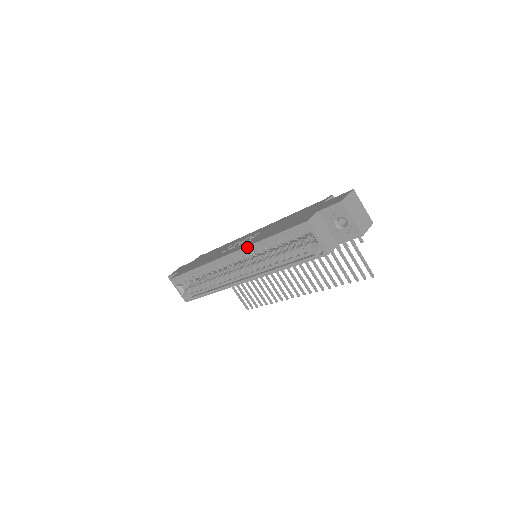
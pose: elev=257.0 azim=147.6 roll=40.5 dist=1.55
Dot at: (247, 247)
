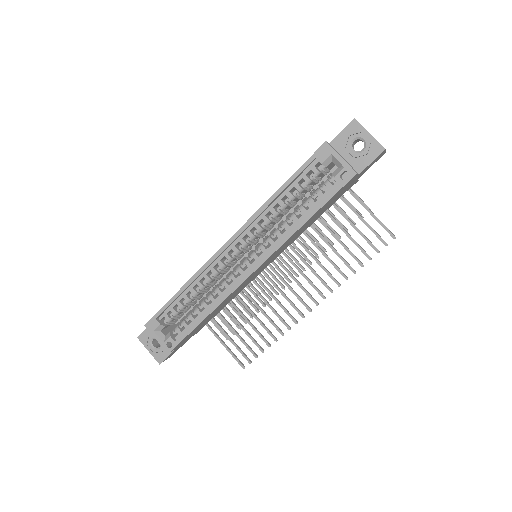
Dot at: (254, 215)
